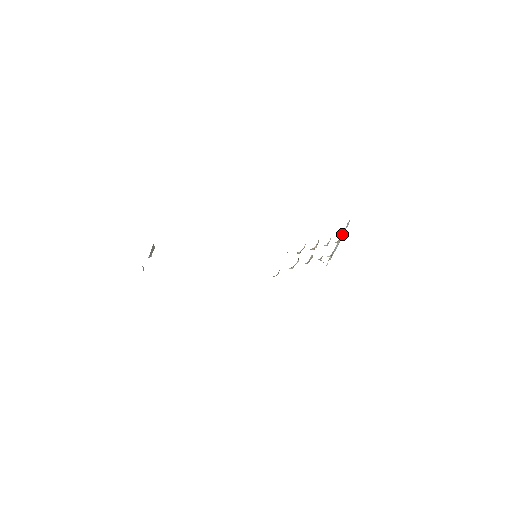
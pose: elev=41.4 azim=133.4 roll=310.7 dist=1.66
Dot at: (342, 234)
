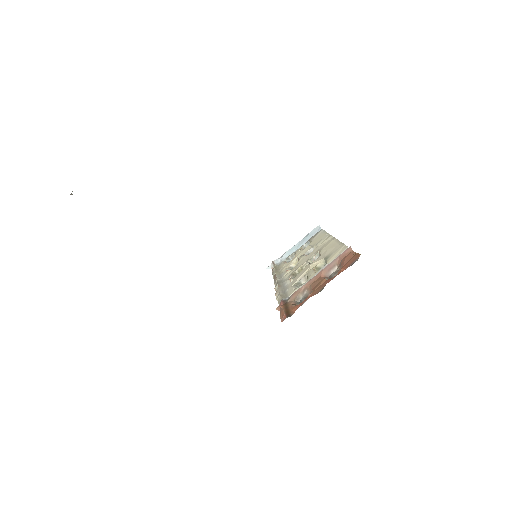
Dot at: (302, 239)
